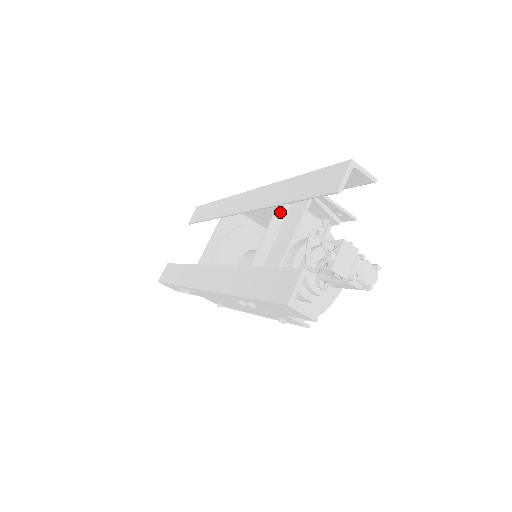
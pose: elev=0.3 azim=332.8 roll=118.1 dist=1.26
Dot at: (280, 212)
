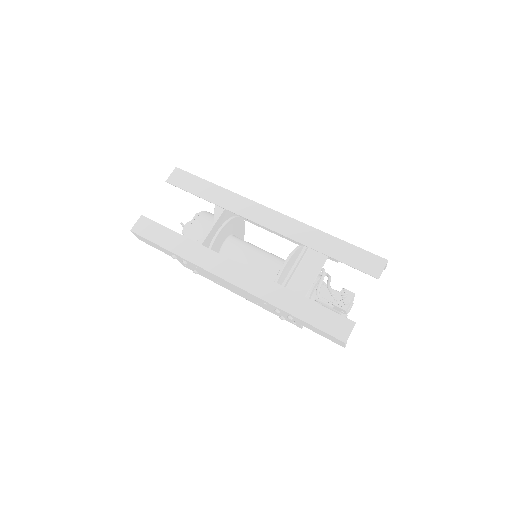
Dot at: (306, 249)
